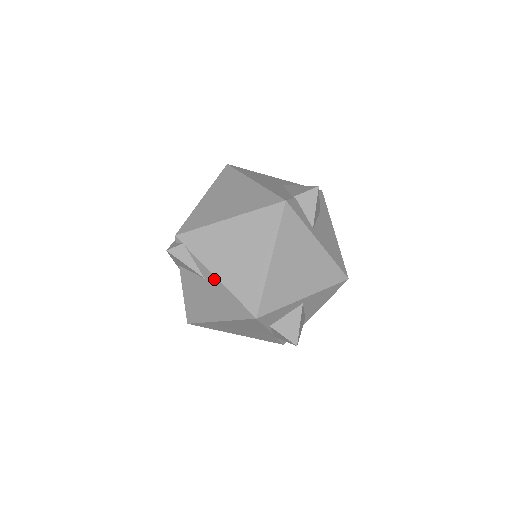
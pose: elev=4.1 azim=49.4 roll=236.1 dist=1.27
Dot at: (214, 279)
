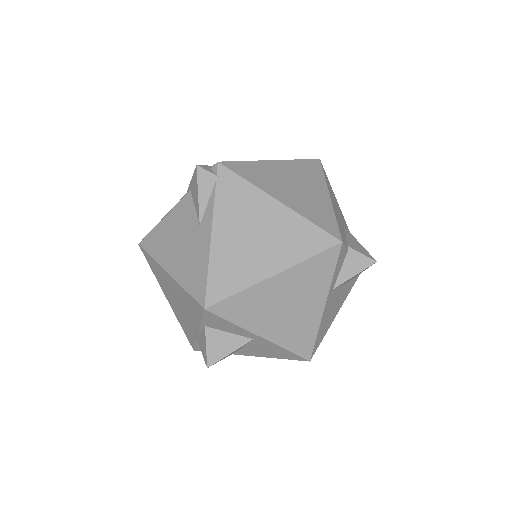
Dot at: (208, 235)
